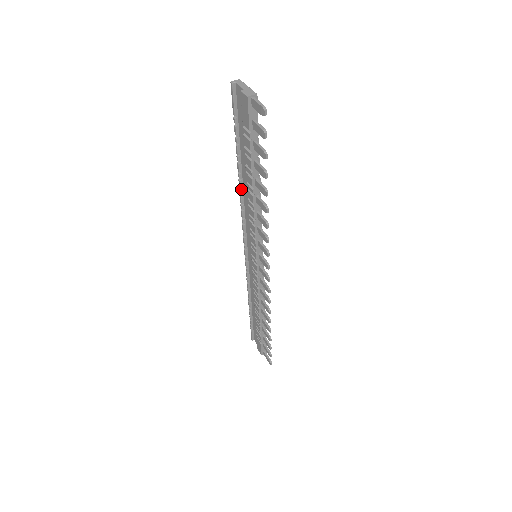
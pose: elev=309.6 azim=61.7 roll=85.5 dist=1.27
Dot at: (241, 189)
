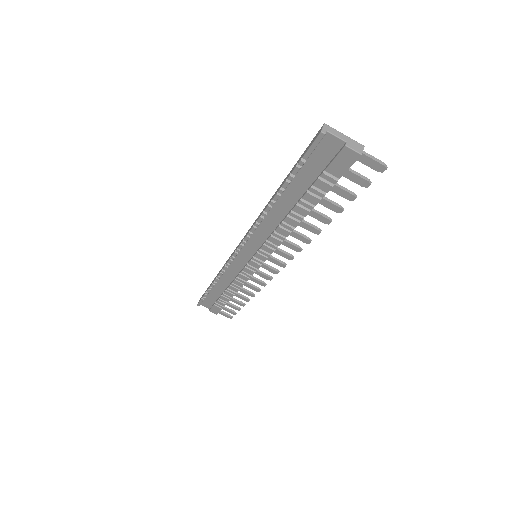
Dot at: (266, 212)
